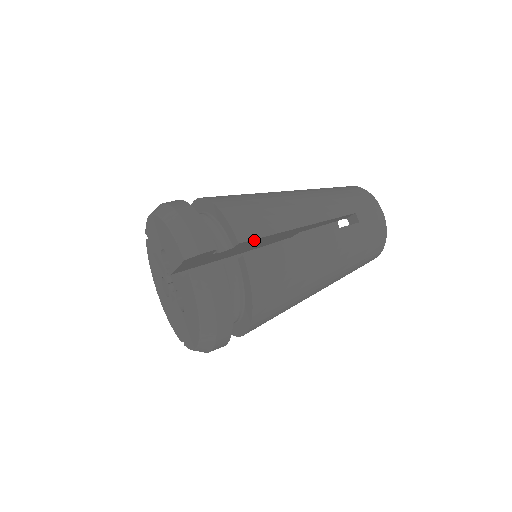
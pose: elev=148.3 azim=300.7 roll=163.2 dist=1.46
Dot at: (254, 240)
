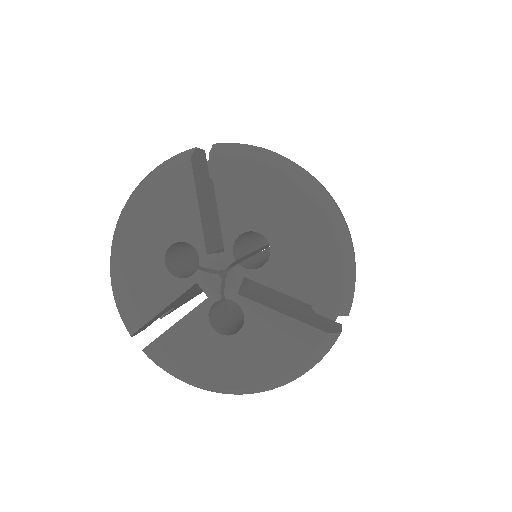
Dot at: occluded
